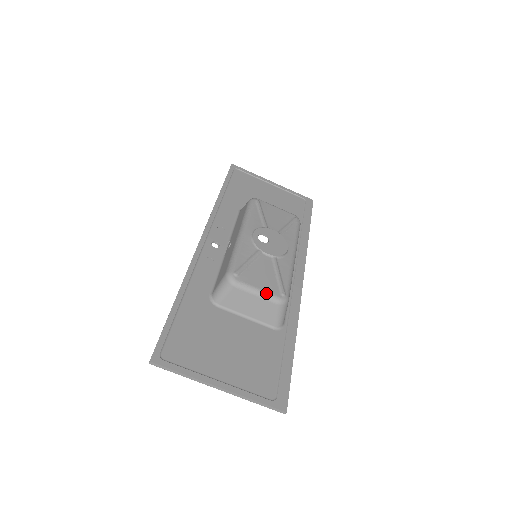
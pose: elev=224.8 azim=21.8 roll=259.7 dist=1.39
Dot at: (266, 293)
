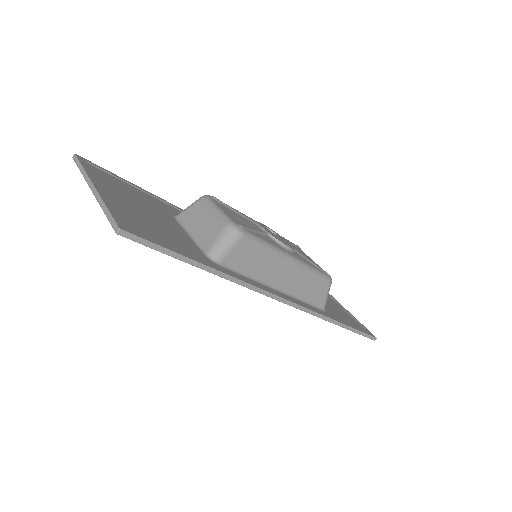
Dot at: (225, 214)
